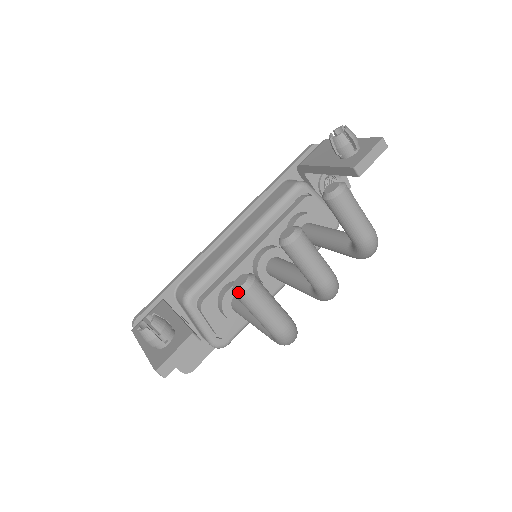
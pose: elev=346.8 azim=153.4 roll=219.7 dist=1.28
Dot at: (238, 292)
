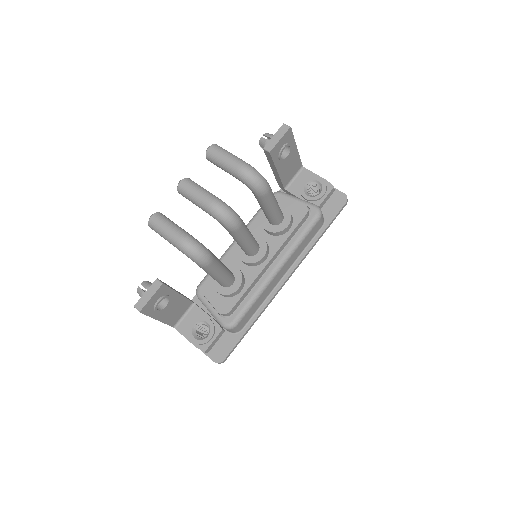
Dot at: (148, 223)
